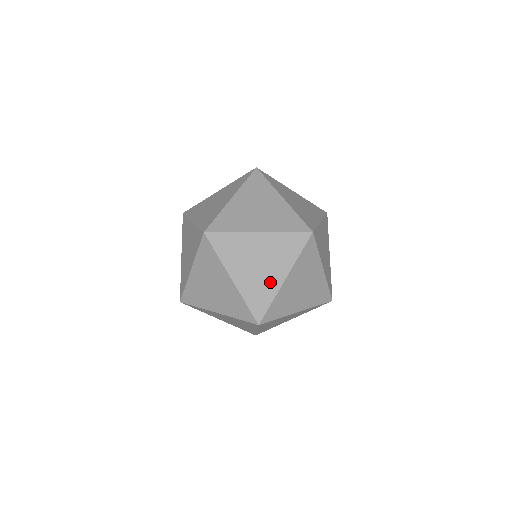
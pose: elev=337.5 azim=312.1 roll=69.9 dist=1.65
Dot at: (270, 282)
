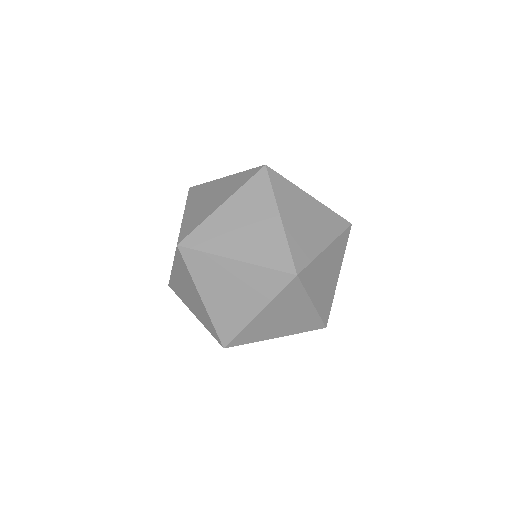
Dot at: (314, 241)
